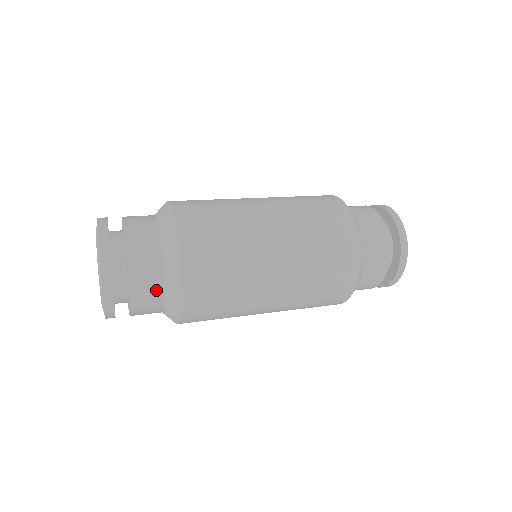
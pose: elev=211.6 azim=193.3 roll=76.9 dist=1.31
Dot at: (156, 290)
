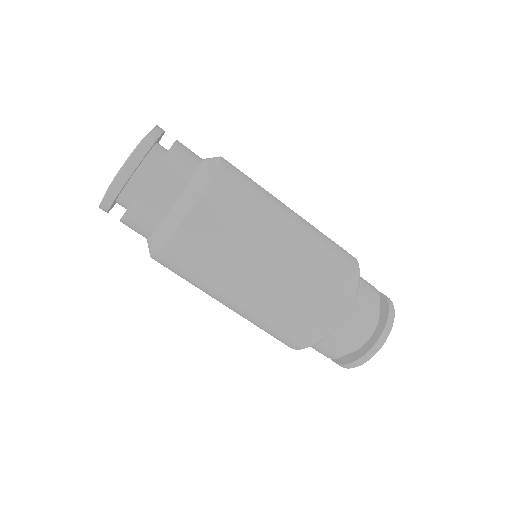
Dot at: (174, 189)
